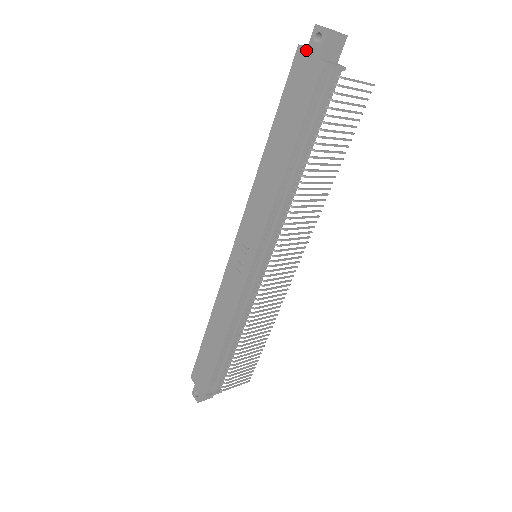
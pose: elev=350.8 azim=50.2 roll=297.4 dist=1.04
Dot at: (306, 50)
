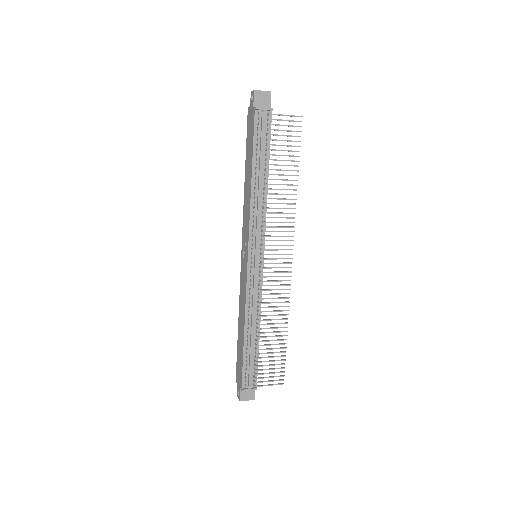
Dot at: (250, 107)
